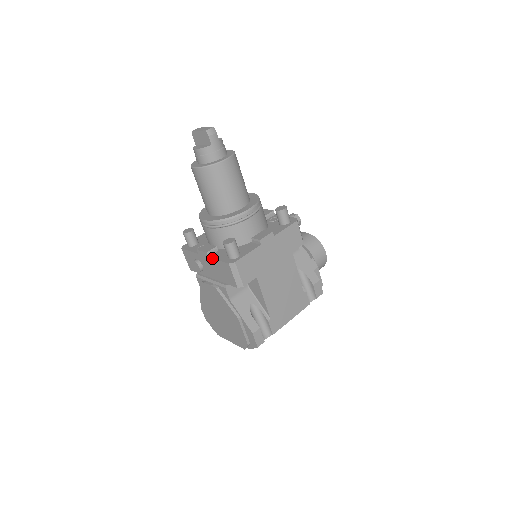
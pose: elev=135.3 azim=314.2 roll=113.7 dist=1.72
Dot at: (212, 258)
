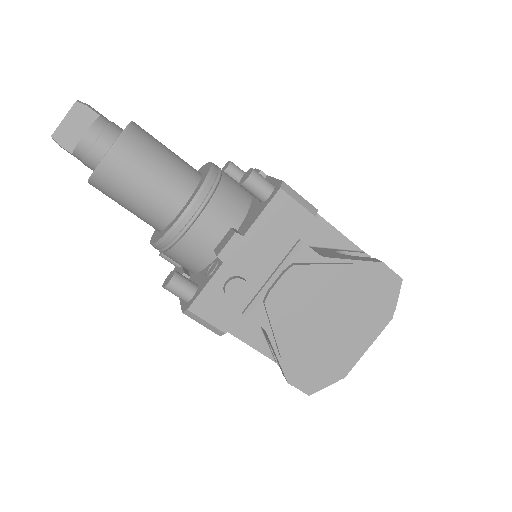
Dot at: (250, 226)
